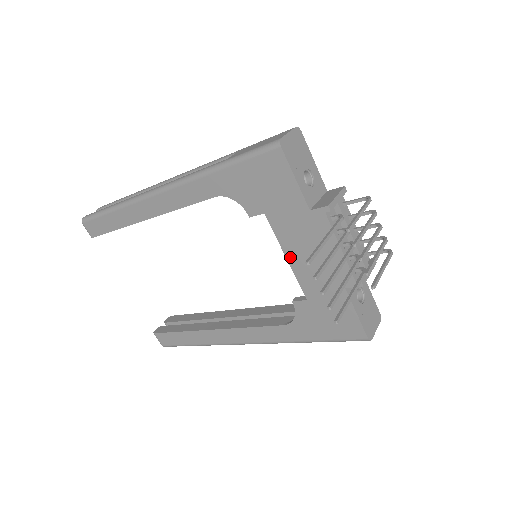
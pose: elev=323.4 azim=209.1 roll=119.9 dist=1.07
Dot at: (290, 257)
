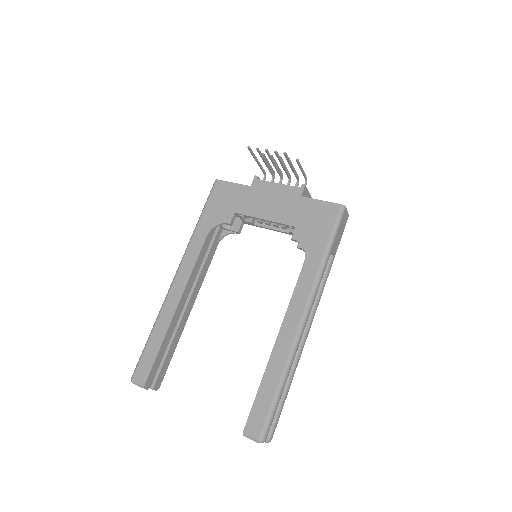
Dot at: (265, 217)
